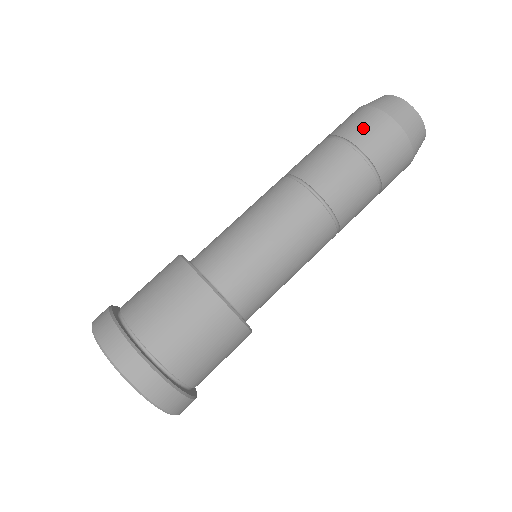
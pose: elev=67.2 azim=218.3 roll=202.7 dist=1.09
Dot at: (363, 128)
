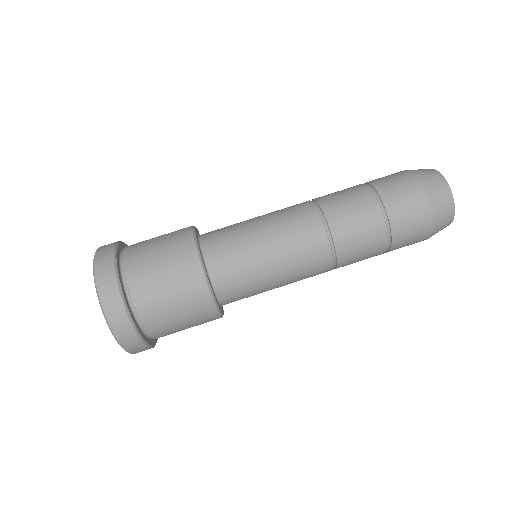
Dot at: (401, 199)
